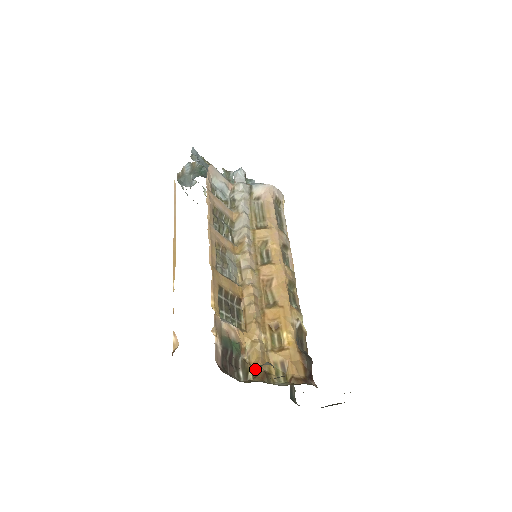
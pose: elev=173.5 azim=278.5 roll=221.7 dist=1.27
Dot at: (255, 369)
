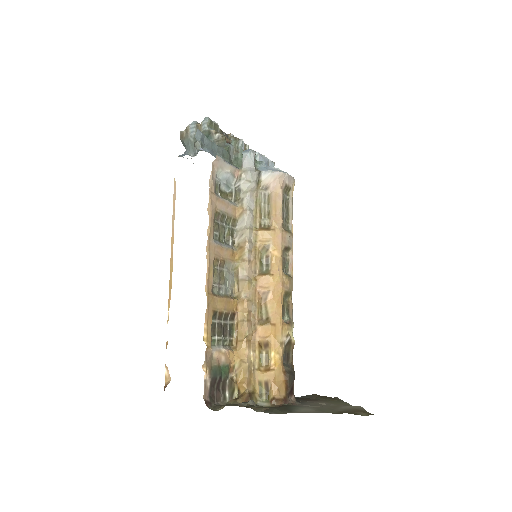
Dot at: (241, 388)
